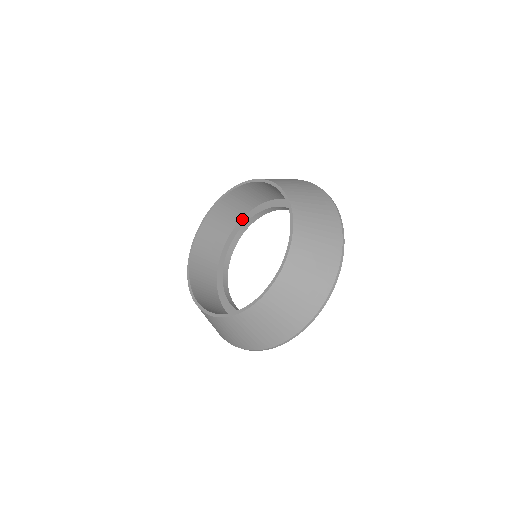
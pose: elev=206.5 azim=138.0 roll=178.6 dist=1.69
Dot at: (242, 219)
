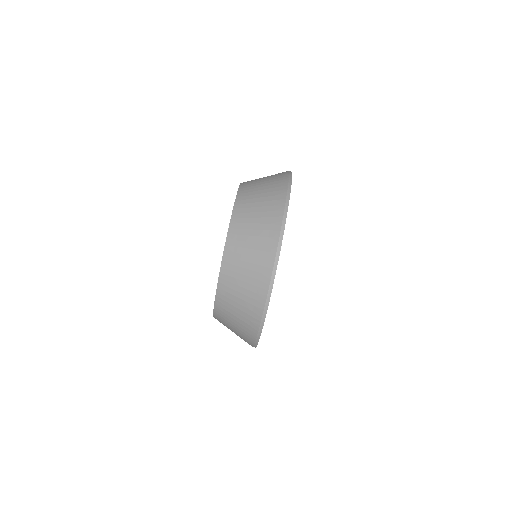
Dot at: occluded
